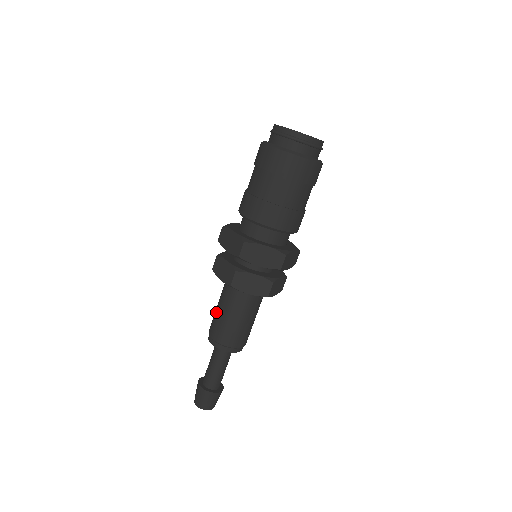
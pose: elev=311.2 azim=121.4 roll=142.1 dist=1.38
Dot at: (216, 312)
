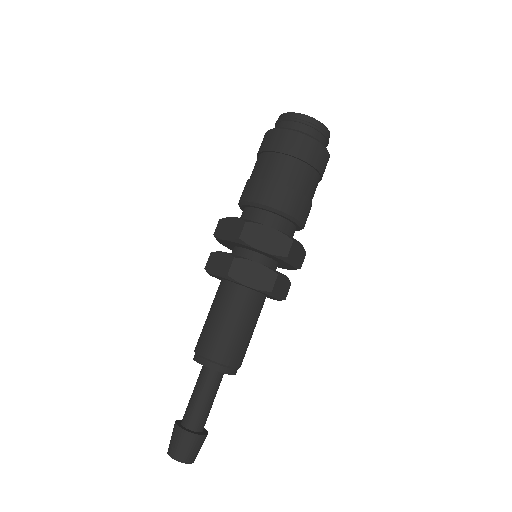
Dot at: (206, 322)
